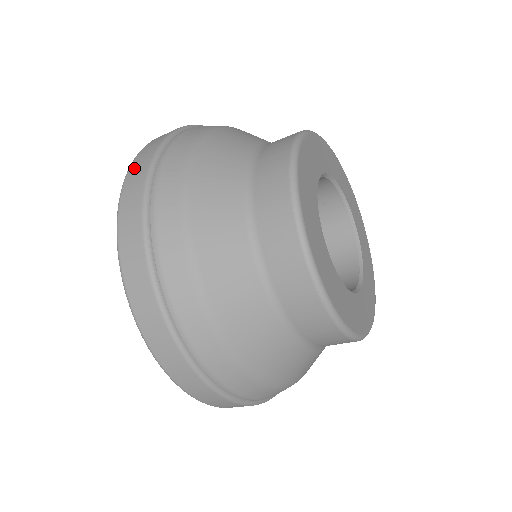
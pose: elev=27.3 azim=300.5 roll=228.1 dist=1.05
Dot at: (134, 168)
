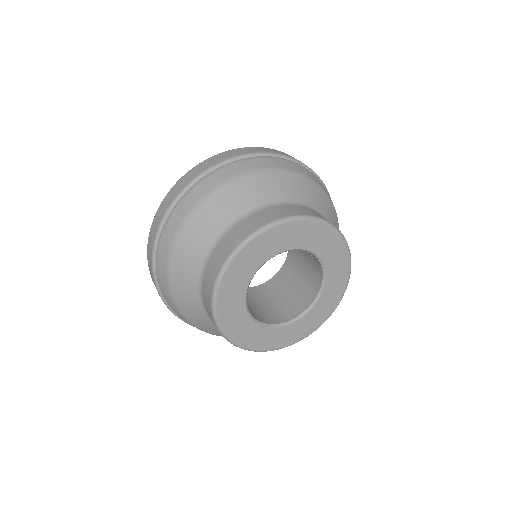
Dot at: occluded
